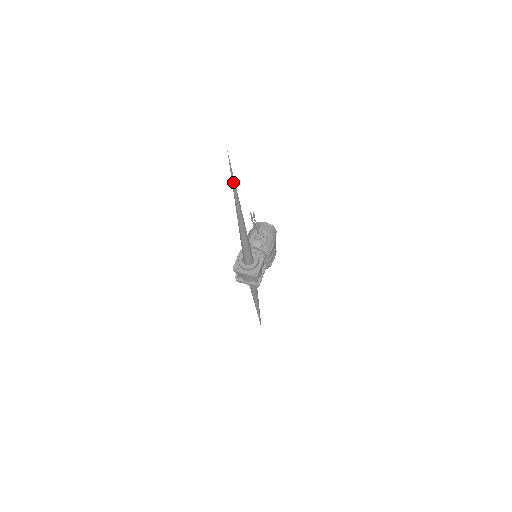
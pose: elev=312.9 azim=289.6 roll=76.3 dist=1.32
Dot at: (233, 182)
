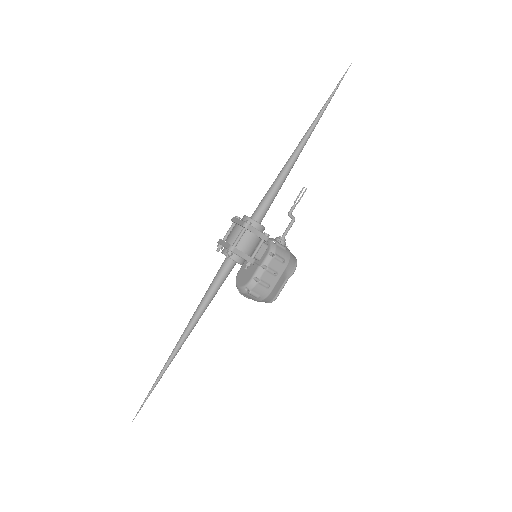
Dot at: (332, 94)
